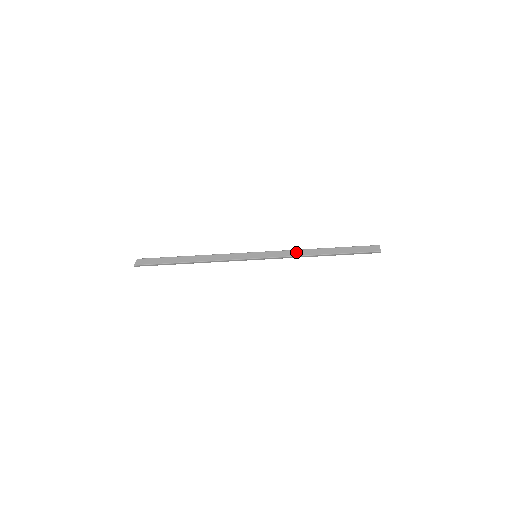
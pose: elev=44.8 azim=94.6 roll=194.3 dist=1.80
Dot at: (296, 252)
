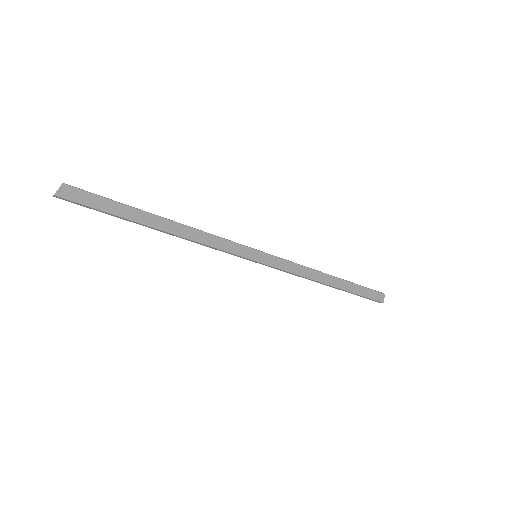
Dot at: (305, 270)
